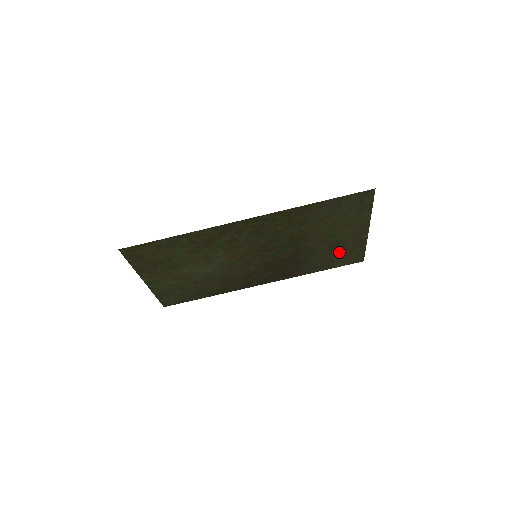
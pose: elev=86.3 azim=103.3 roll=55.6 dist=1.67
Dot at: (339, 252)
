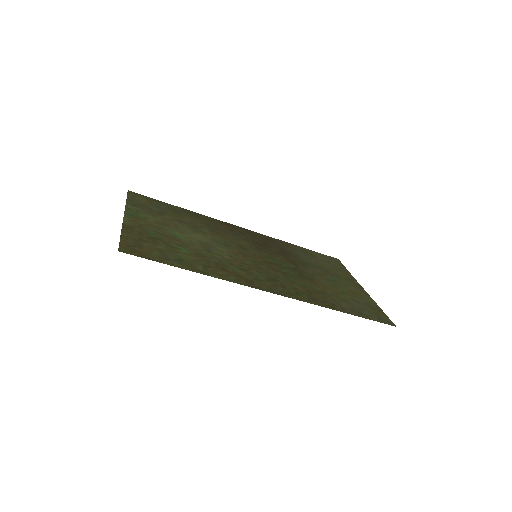
Dot at: (327, 265)
